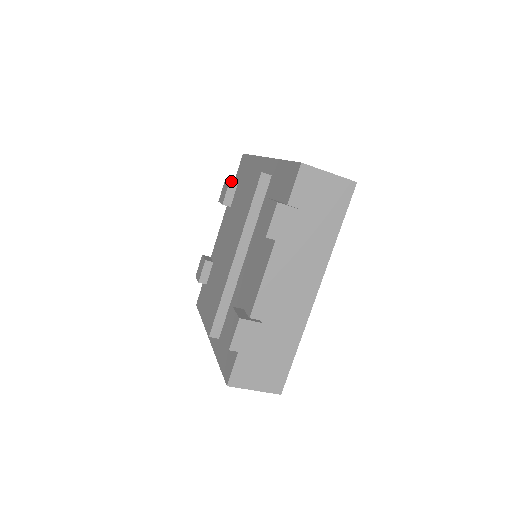
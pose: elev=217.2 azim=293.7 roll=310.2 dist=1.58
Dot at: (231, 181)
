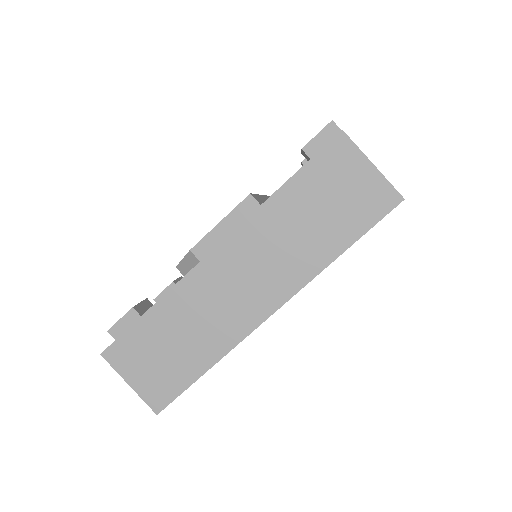
Dot at: (182, 277)
